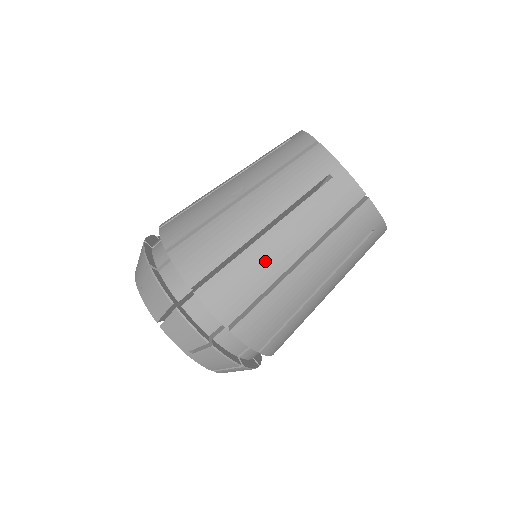
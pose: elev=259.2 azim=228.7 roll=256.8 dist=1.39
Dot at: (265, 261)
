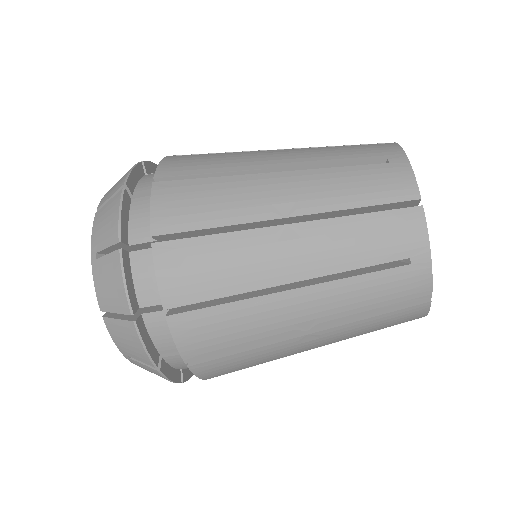
Dot at: occluded
